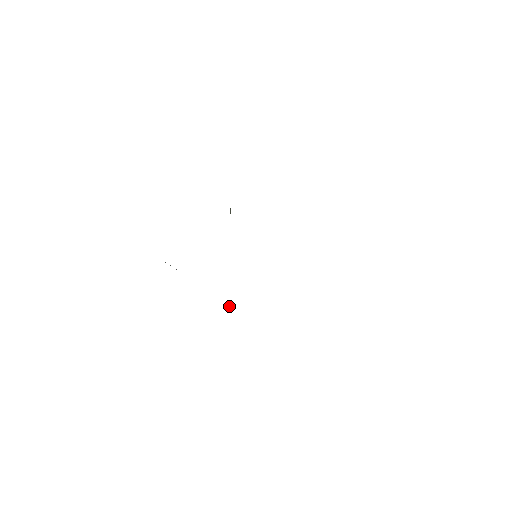
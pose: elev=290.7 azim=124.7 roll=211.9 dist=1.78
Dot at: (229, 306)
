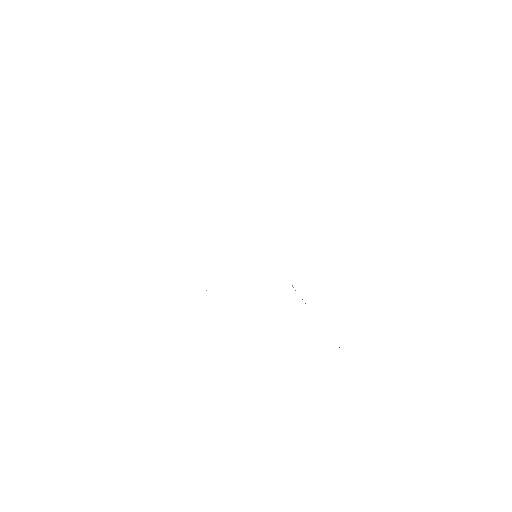
Dot at: occluded
